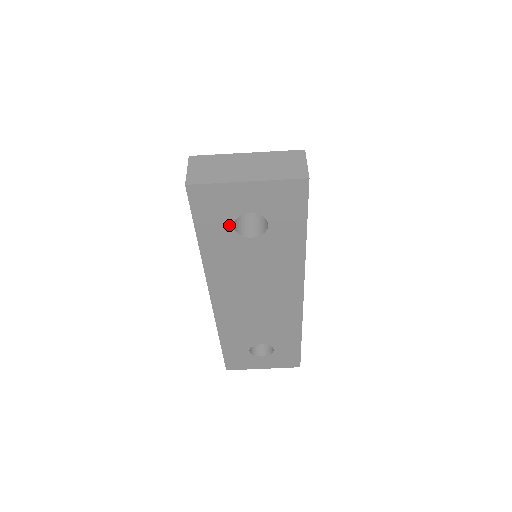
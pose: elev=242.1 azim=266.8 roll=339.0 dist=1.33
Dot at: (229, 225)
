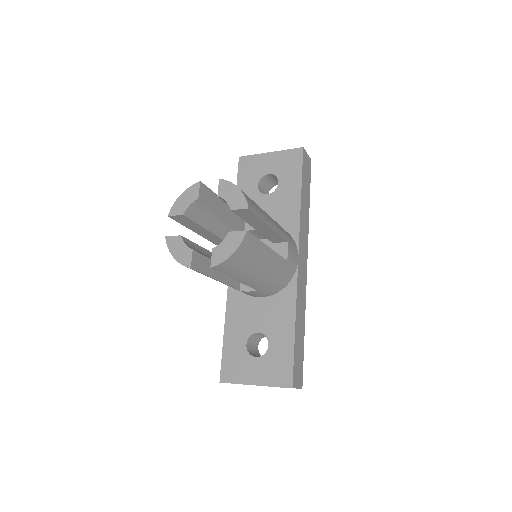
Dot at: (256, 348)
